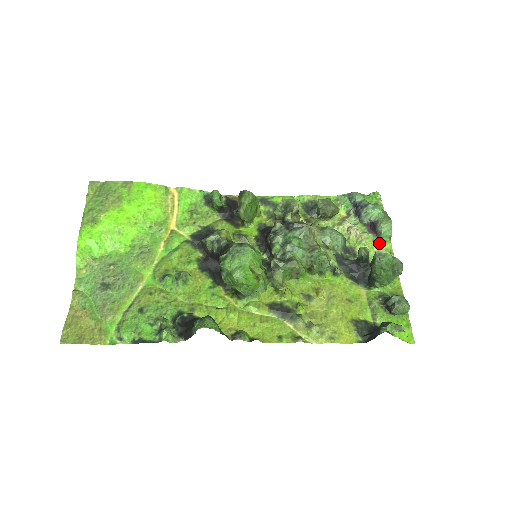
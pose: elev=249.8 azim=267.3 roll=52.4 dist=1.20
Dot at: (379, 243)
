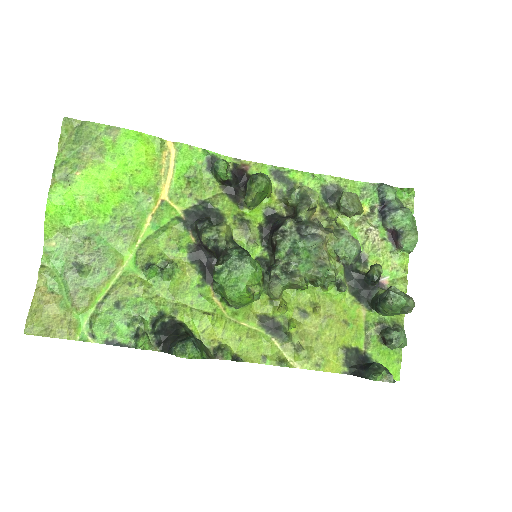
Dot at: (396, 256)
